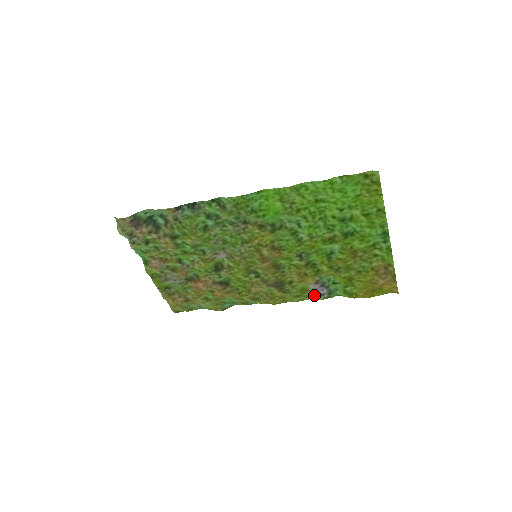
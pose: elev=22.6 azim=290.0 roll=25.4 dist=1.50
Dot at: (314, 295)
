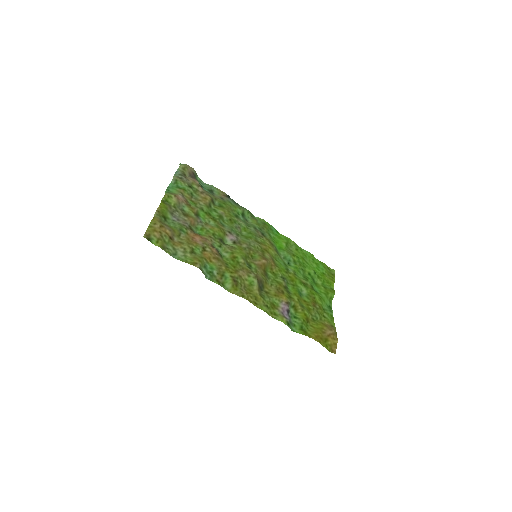
Dot at: (279, 315)
